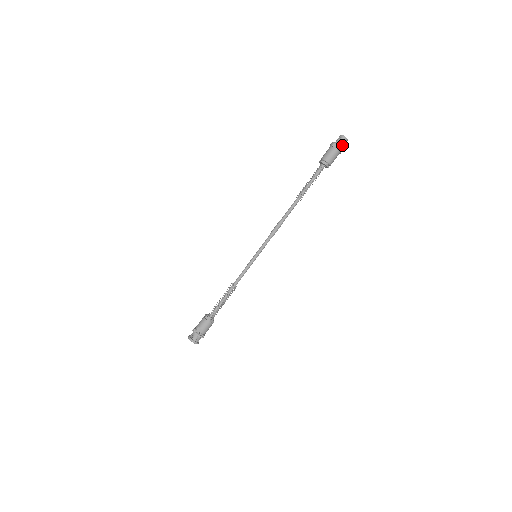
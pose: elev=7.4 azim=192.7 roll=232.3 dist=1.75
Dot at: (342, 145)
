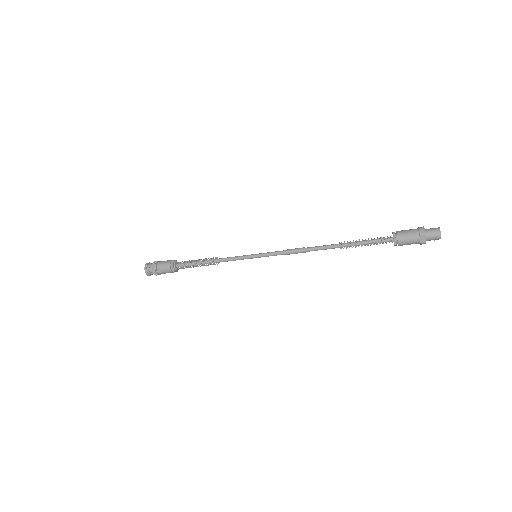
Dot at: (430, 240)
